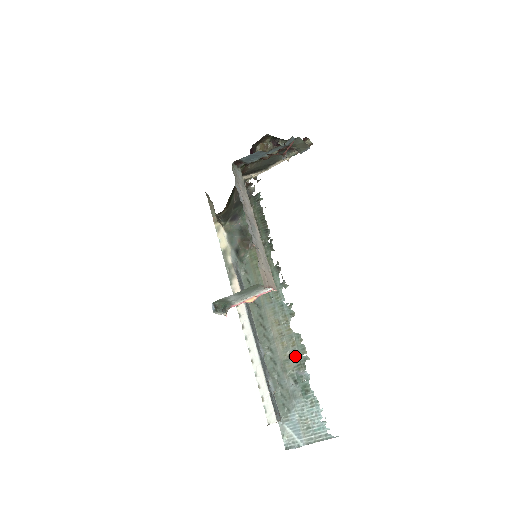
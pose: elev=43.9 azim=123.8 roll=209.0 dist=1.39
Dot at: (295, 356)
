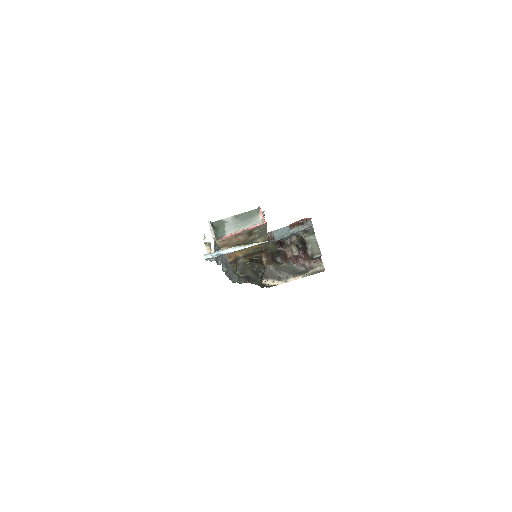
Dot at: occluded
